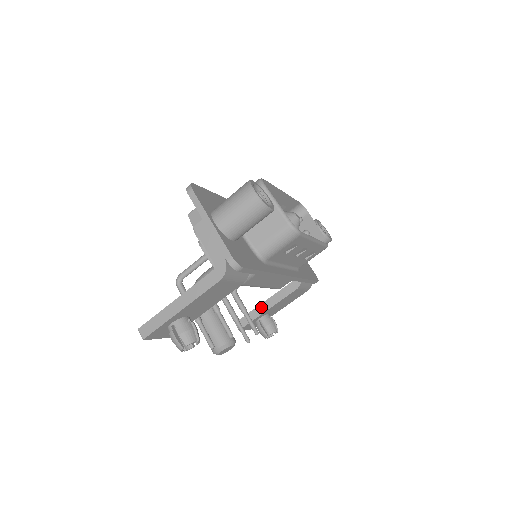
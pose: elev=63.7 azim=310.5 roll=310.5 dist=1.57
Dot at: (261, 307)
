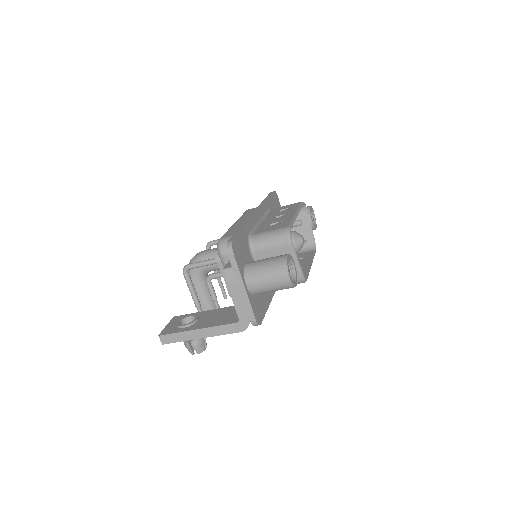
Dot at: occluded
